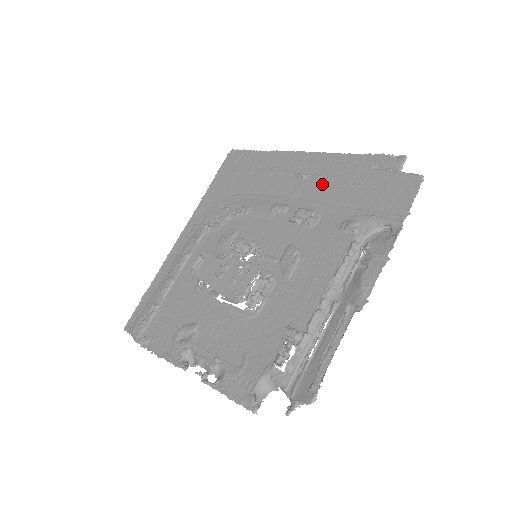
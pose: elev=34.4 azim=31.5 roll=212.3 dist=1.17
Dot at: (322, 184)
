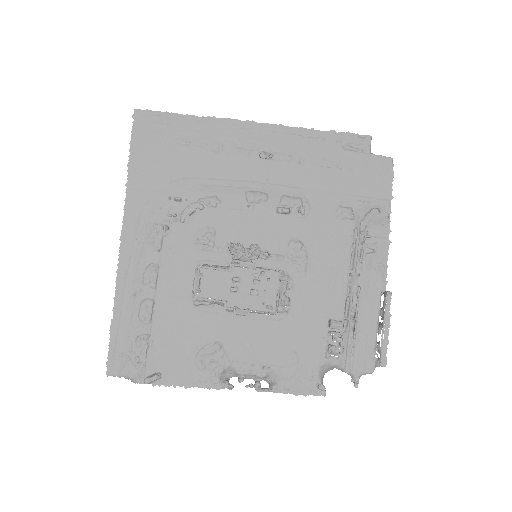
Dot at: (296, 166)
